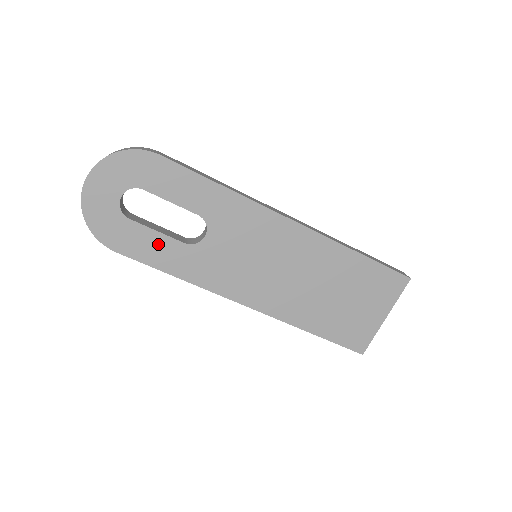
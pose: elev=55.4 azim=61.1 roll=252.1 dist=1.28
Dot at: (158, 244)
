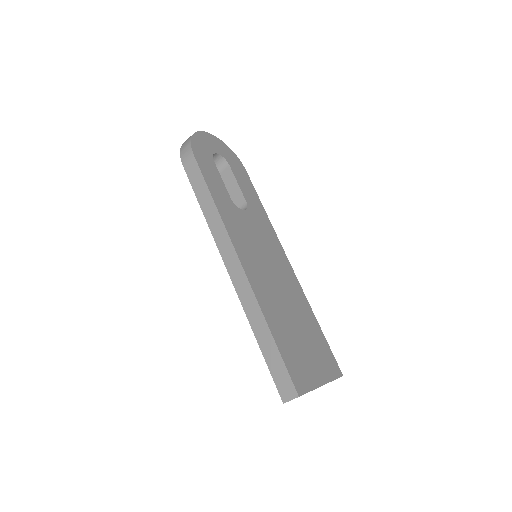
Dot at: (217, 181)
